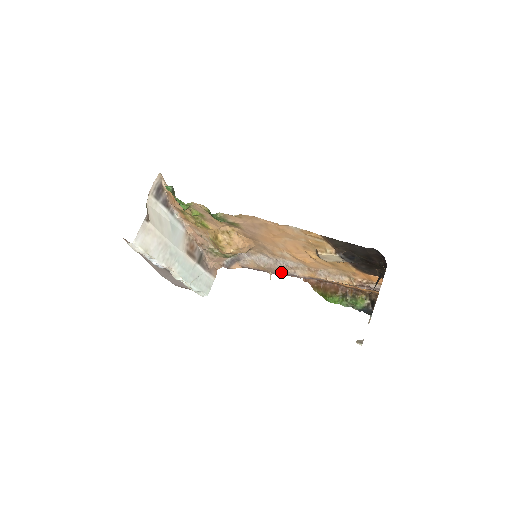
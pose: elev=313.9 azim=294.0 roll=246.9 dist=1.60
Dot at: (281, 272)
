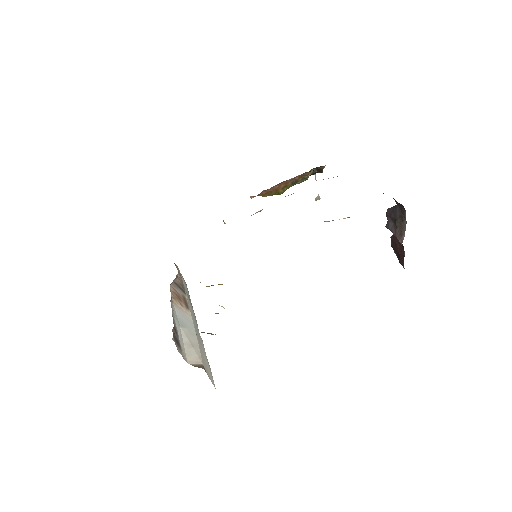
Dot at: occluded
